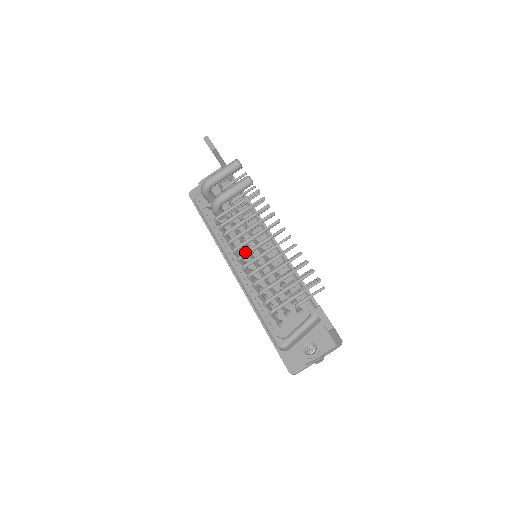
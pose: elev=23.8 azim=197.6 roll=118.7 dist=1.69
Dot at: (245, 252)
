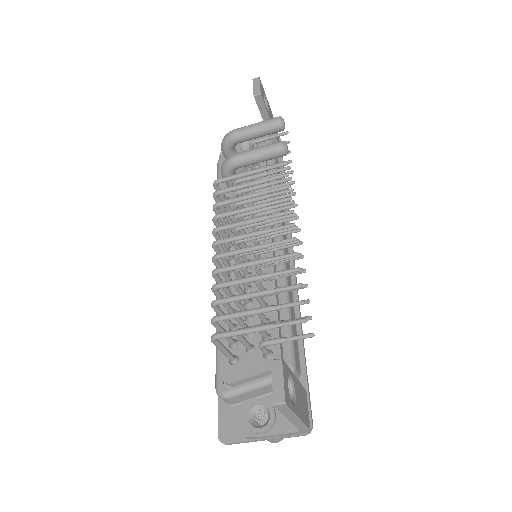
Dot at: (225, 238)
